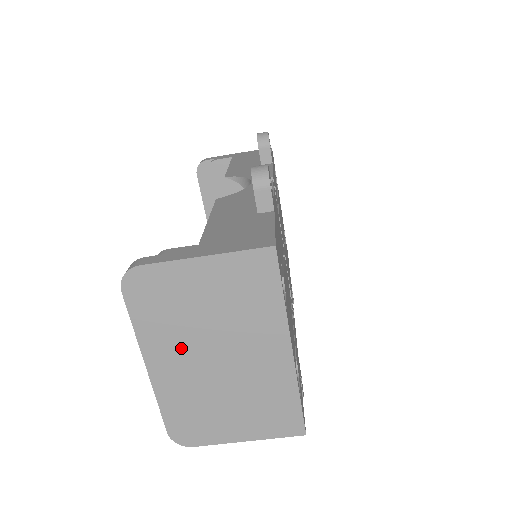
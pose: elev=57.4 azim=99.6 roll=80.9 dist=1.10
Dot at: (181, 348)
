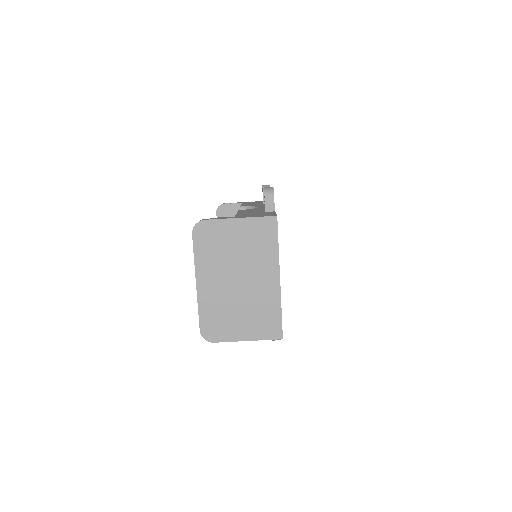
Dot at: (218, 272)
